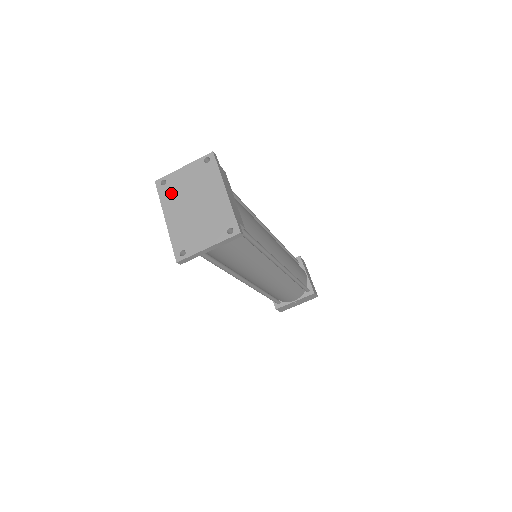
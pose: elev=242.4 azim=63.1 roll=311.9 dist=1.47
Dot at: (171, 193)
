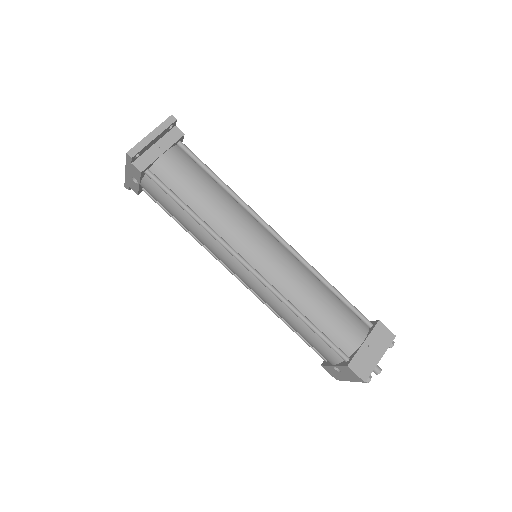
Dot at: occluded
